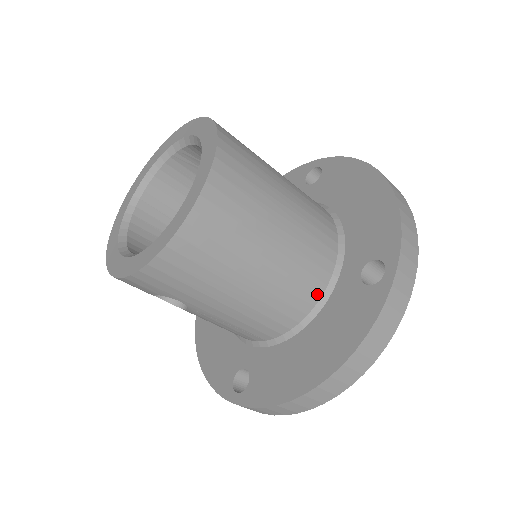
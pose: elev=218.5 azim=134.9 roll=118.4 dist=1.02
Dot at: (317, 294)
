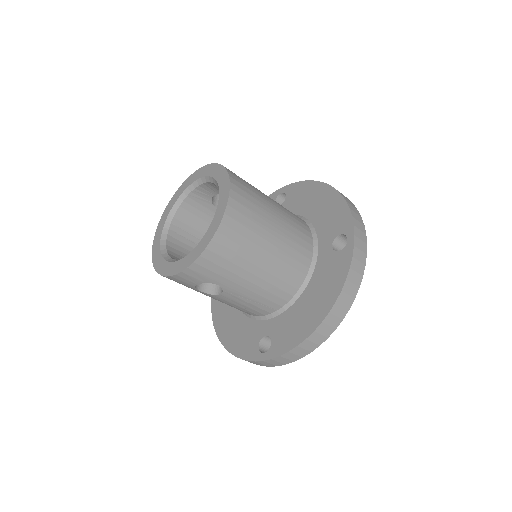
Dot at: (306, 267)
